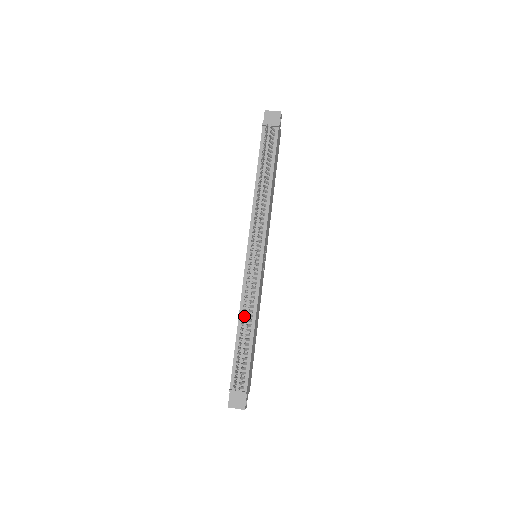
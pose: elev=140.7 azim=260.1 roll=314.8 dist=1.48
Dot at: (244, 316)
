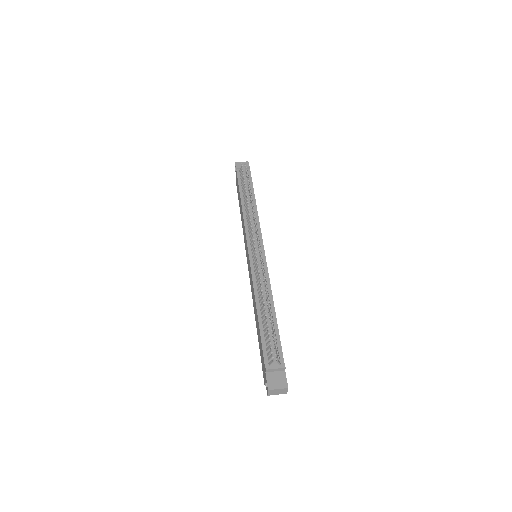
Dot at: (262, 292)
